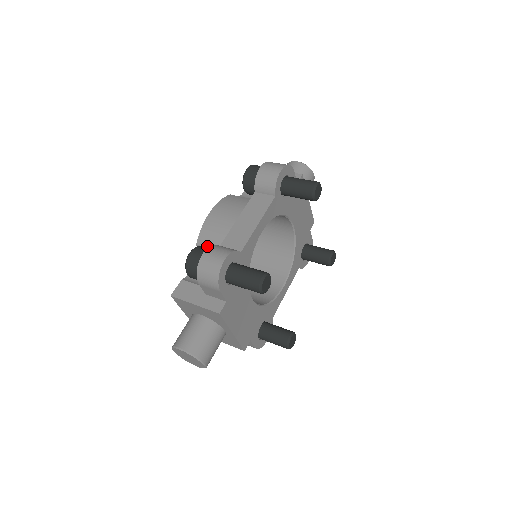
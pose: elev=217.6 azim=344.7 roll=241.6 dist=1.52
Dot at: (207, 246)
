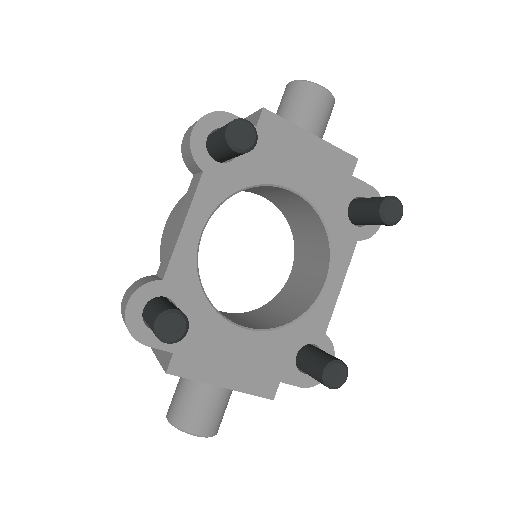
Dot at: occluded
